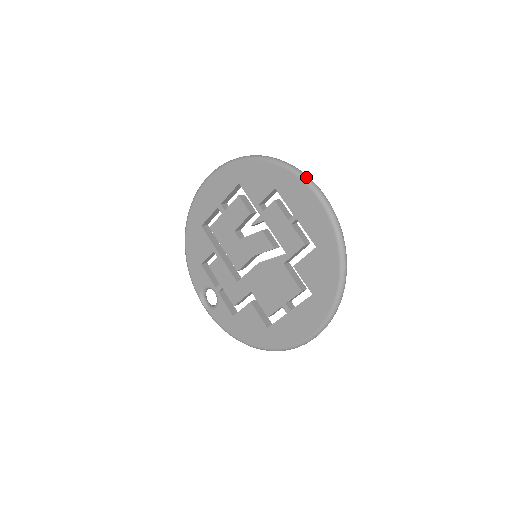
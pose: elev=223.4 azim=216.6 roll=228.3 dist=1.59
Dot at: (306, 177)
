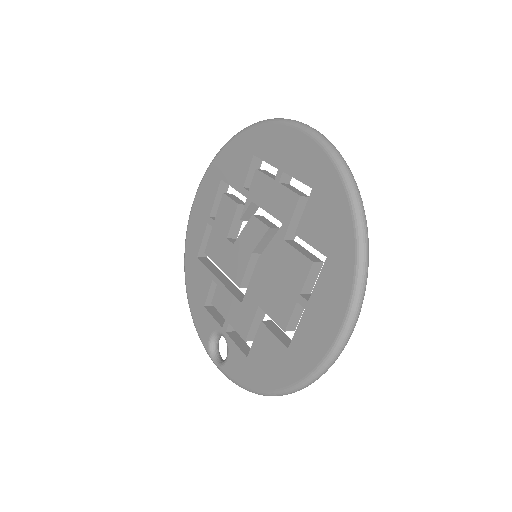
Dot at: (281, 118)
